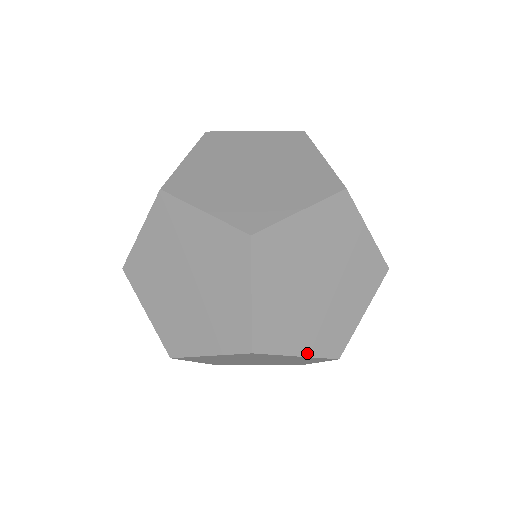
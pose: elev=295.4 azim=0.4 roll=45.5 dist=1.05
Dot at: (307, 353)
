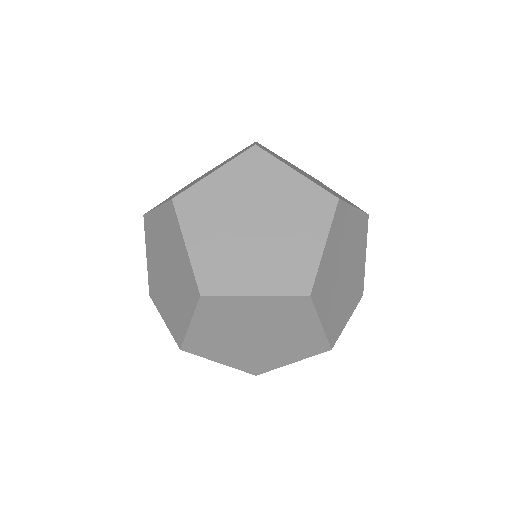
Dot at: (265, 292)
